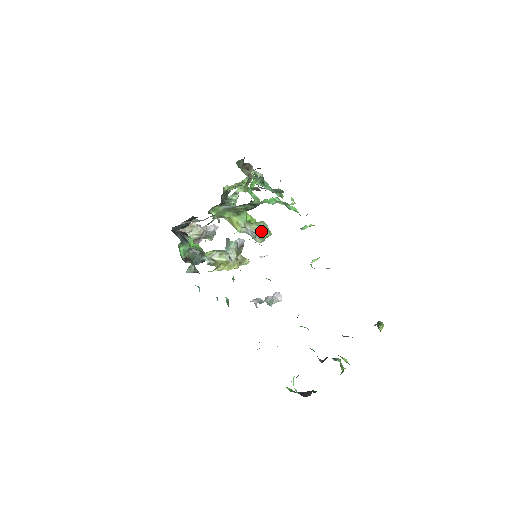
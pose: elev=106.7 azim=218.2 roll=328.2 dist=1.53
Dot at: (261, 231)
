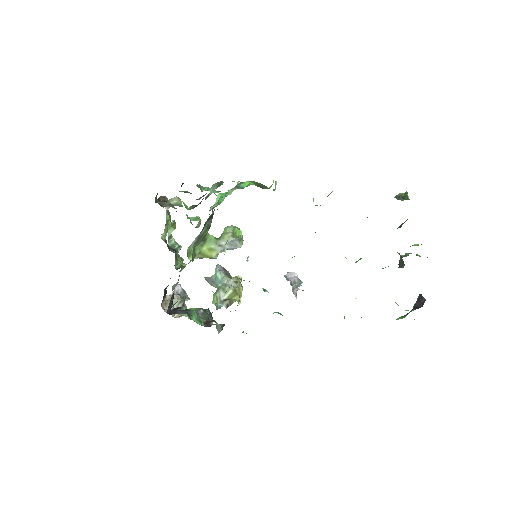
Dot at: (239, 231)
